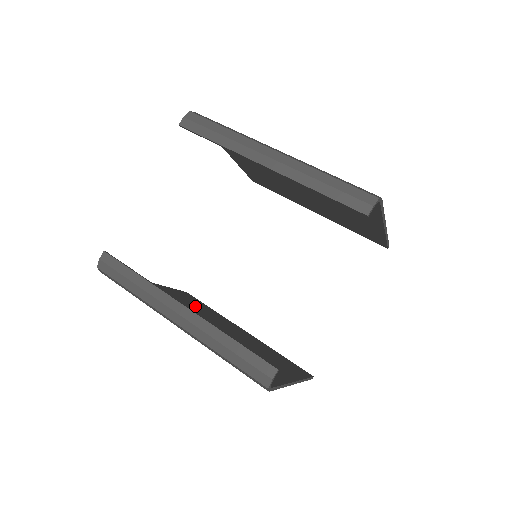
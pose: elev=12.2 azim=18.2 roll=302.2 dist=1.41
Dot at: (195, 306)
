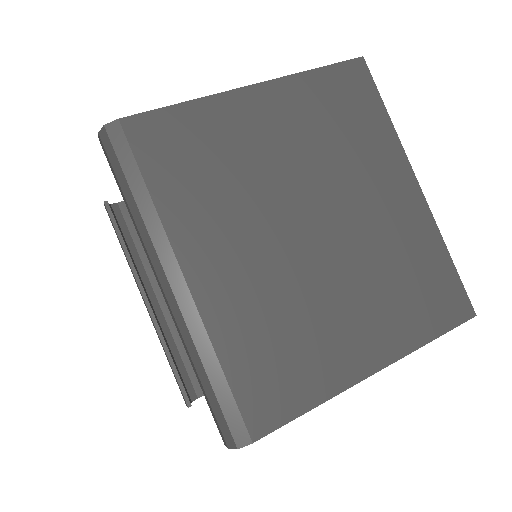
Dot at: occluded
